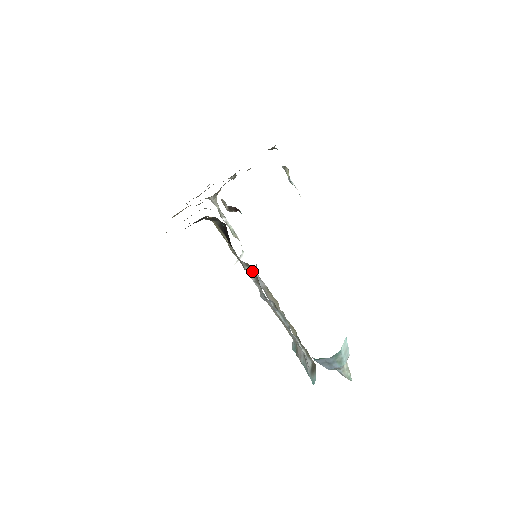
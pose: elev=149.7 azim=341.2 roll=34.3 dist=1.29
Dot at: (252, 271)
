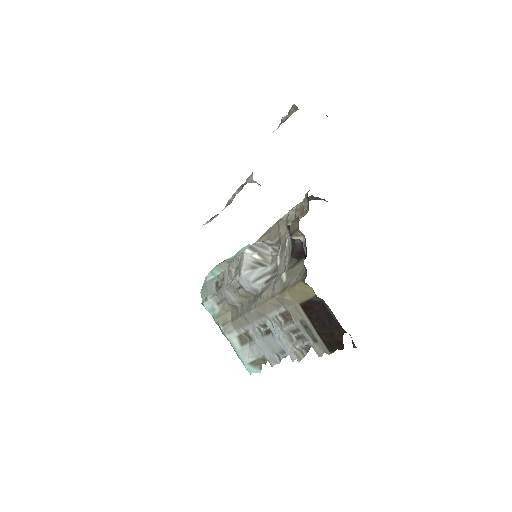
Dot at: occluded
